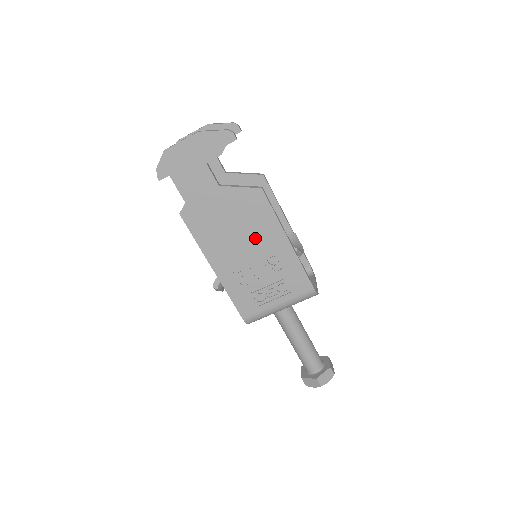
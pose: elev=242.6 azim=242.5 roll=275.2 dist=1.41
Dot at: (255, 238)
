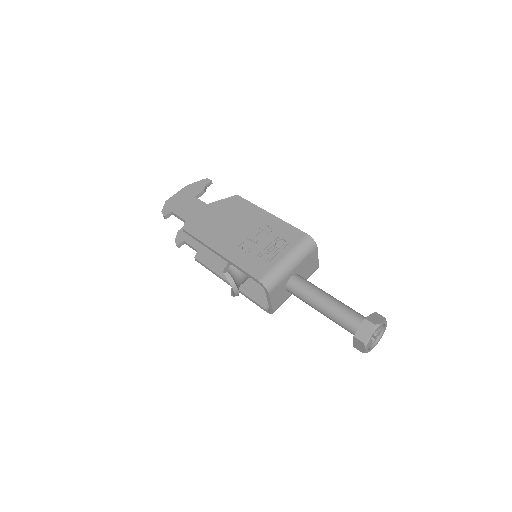
Dot at: (244, 221)
